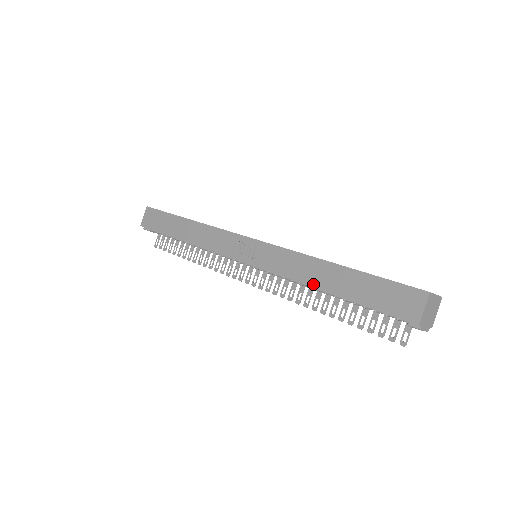
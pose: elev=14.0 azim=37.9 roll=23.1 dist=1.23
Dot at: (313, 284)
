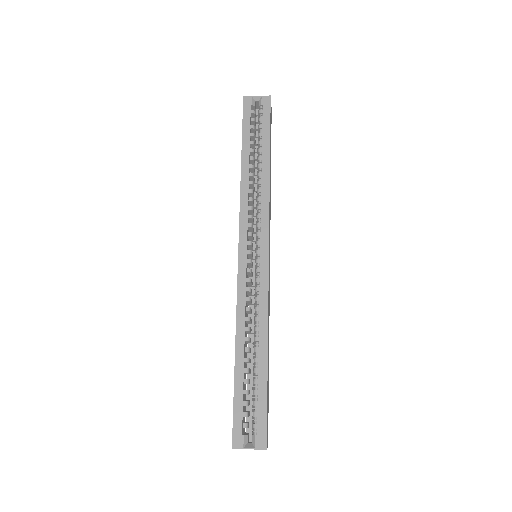
Dot at: occluded
